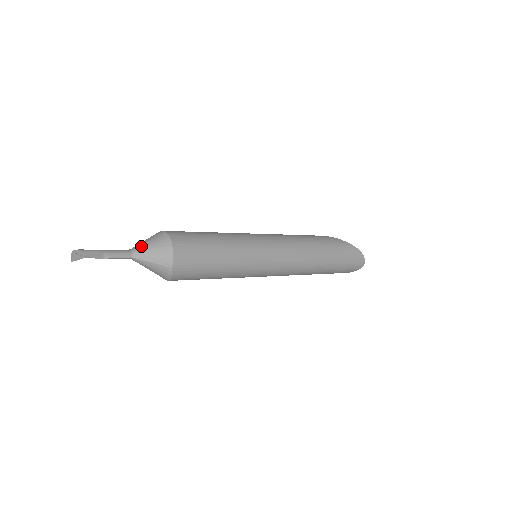
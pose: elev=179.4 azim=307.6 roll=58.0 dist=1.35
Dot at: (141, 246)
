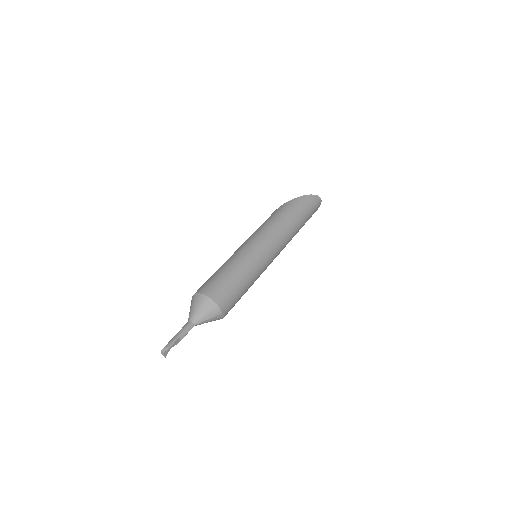
Dot at: (194, 314)
